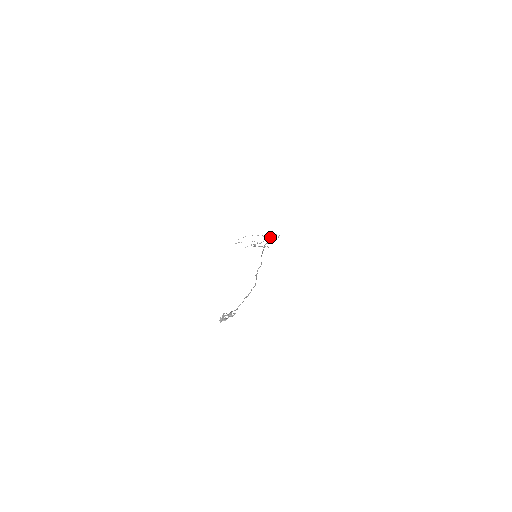
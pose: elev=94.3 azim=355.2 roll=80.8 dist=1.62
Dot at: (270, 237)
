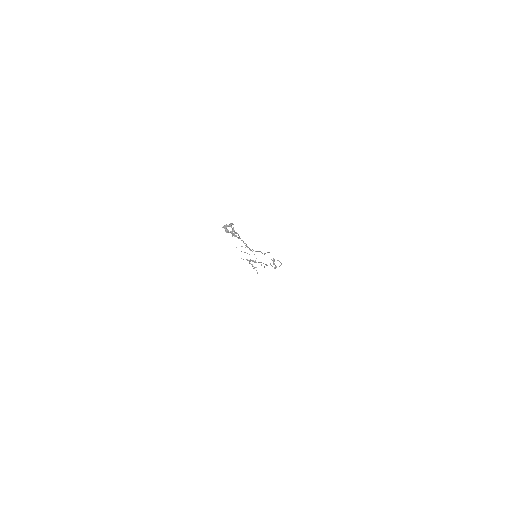
Dot at: occluded
